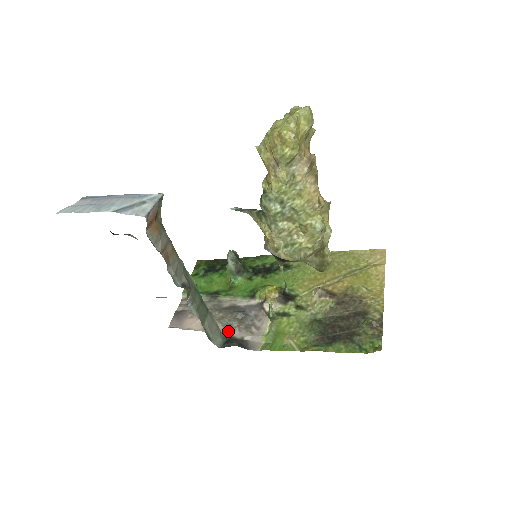
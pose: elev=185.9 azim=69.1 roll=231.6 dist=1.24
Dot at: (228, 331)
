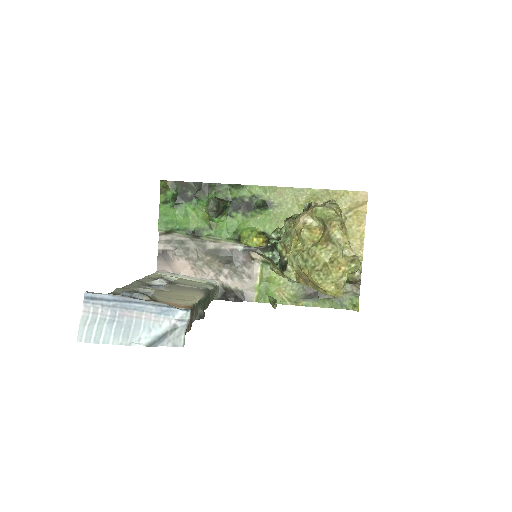
Dot at: (221, 280)
